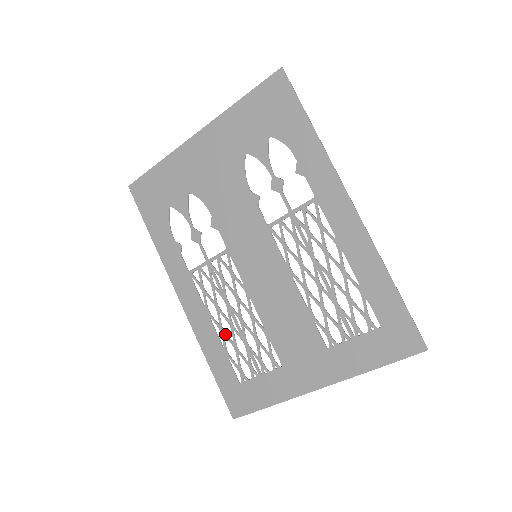
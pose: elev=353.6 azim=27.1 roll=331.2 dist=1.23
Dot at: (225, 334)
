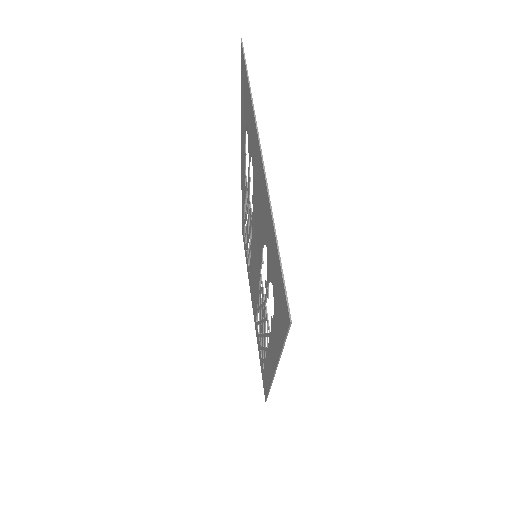
Dot at: (245, 220)
